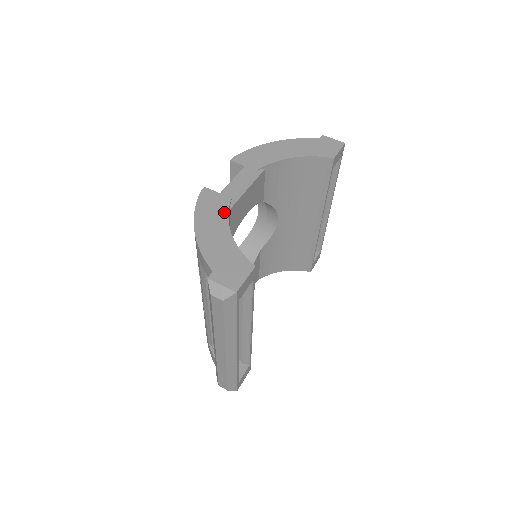
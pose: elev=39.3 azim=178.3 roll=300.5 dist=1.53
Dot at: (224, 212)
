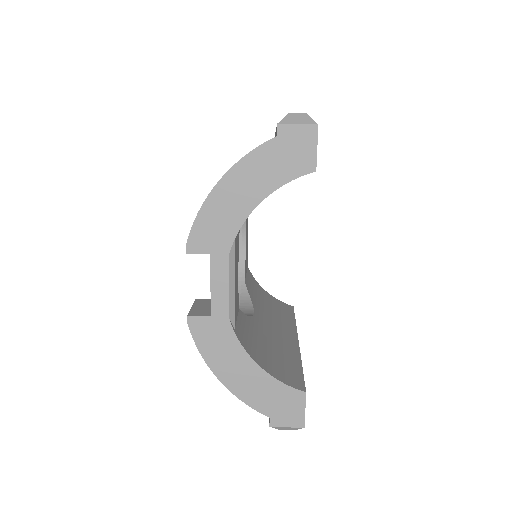
Dot at: (233, 342)
